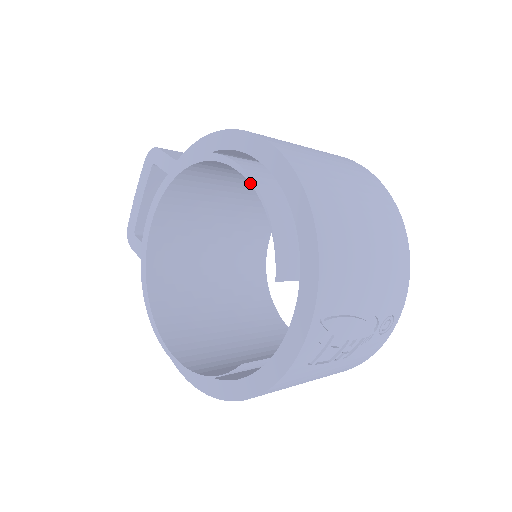
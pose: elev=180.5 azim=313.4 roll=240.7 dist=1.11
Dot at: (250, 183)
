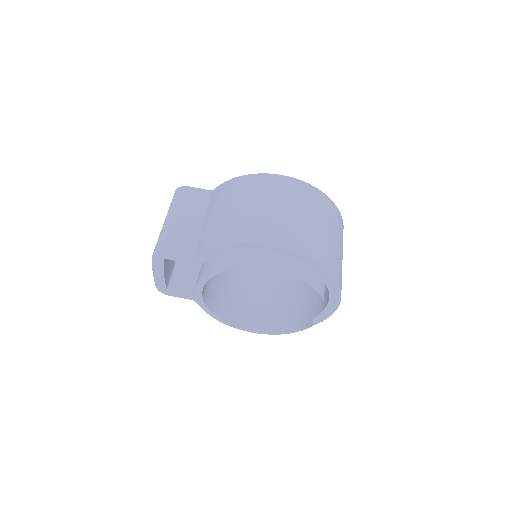
Dot at: occluded
